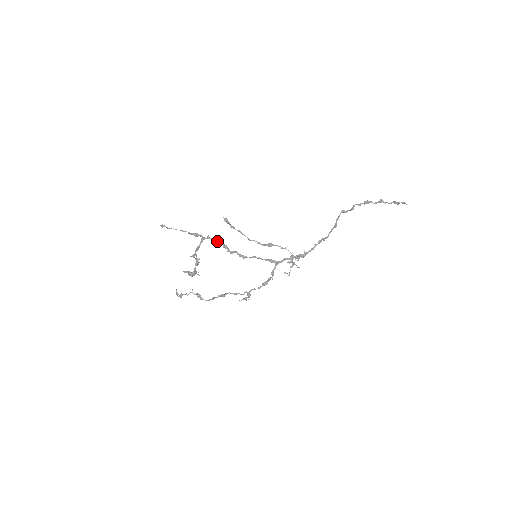
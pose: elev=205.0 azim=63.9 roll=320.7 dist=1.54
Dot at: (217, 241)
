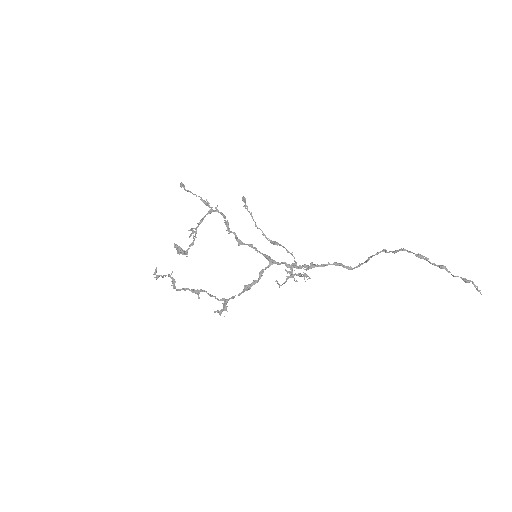
Dot at: (223, 217)
